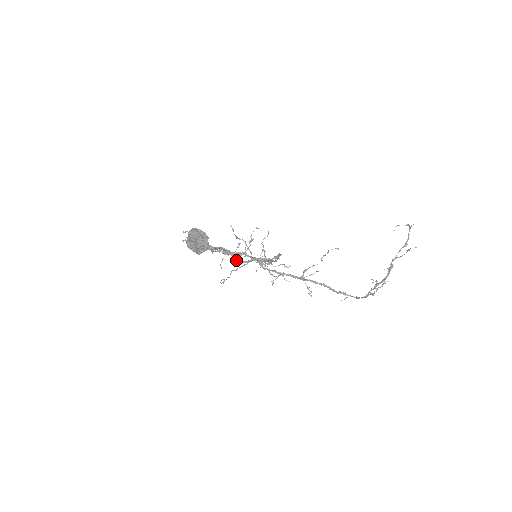
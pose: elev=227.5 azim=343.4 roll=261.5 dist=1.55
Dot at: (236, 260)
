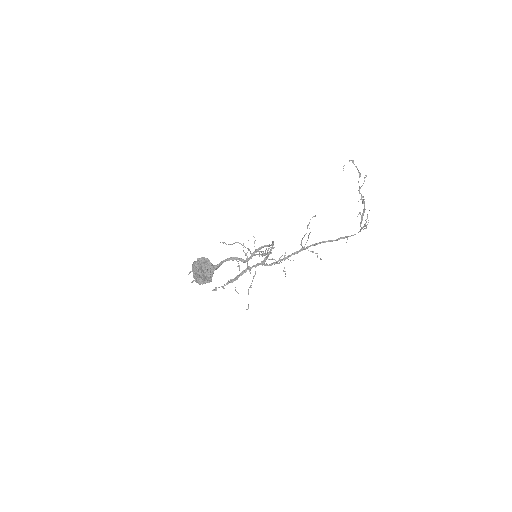
Dot at: (241, 261)
